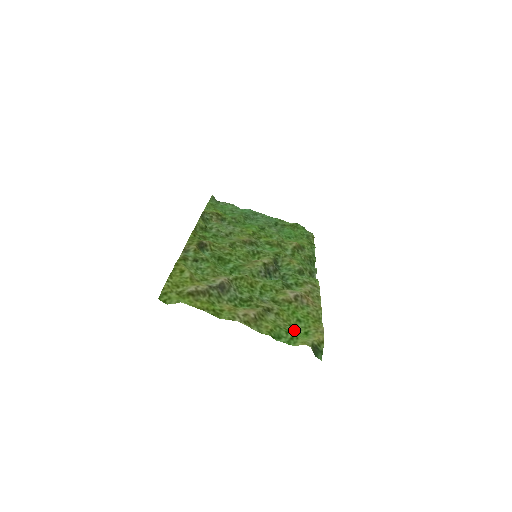
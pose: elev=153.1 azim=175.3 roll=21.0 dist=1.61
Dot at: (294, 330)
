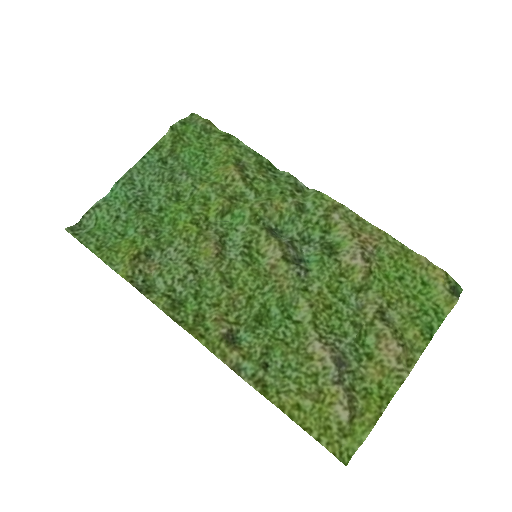
Dot at: (416, 297)
